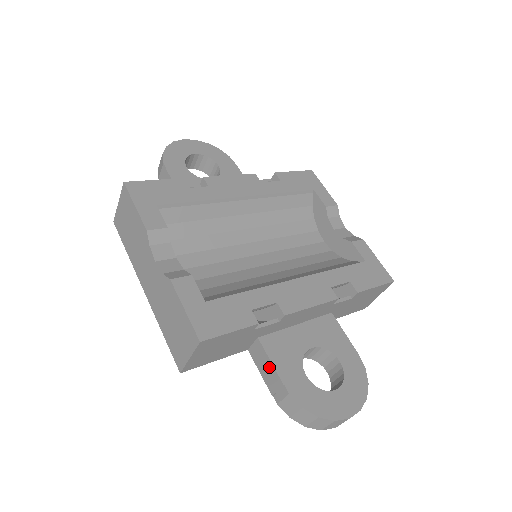
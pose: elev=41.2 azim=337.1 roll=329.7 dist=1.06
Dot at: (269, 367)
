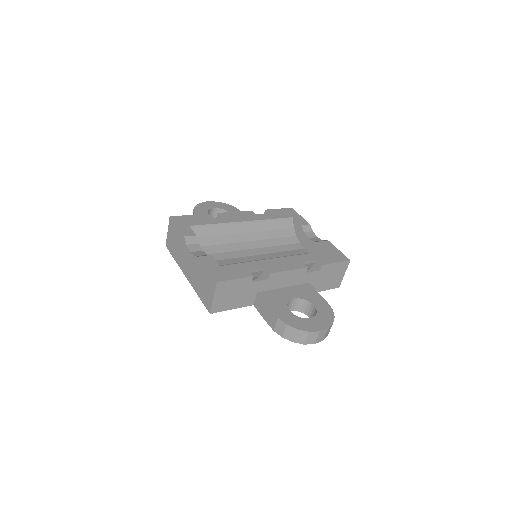
Dot at: (265, 308)
